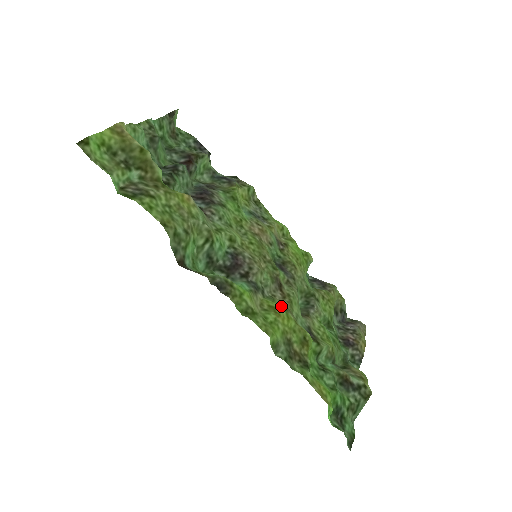
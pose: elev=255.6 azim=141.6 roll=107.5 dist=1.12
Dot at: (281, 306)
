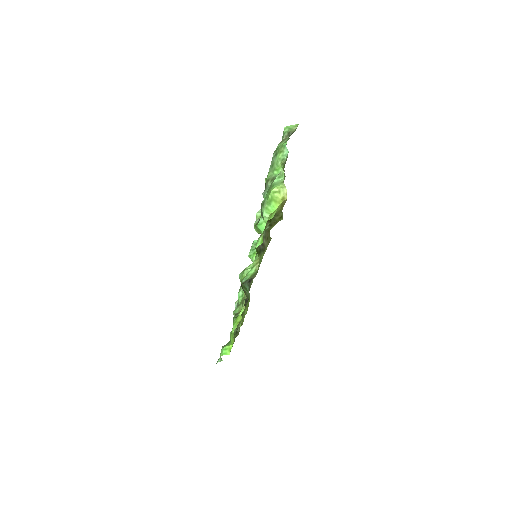
Dot at: occluded
